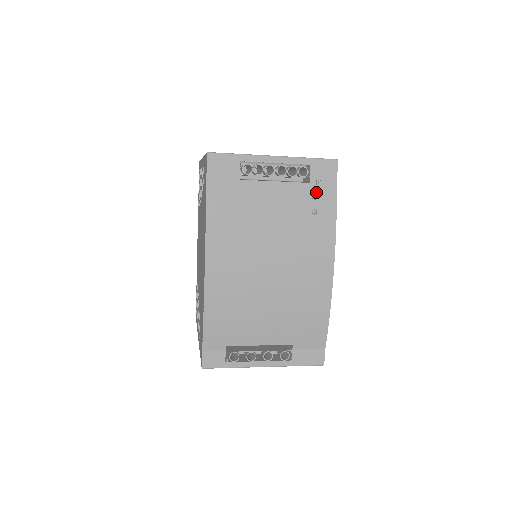
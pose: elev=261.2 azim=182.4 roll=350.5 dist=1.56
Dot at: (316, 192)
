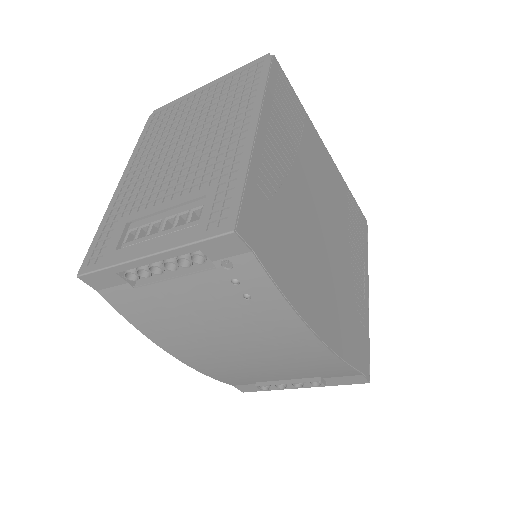
Dot at: (233, 276)
